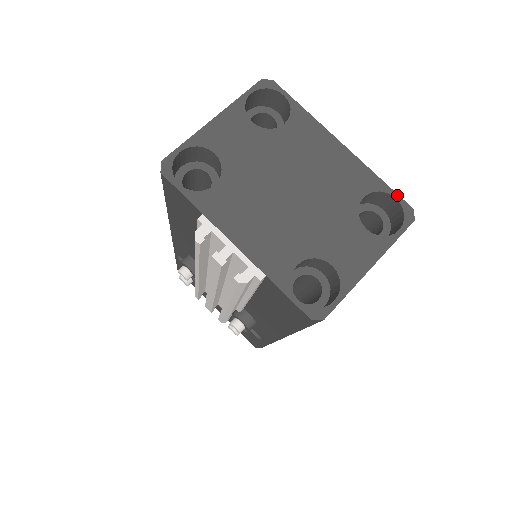
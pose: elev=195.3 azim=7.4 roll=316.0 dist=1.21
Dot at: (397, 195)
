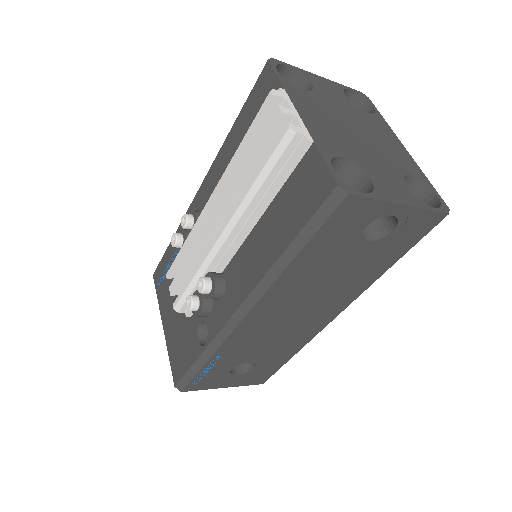
Dot at: (438, 194)
